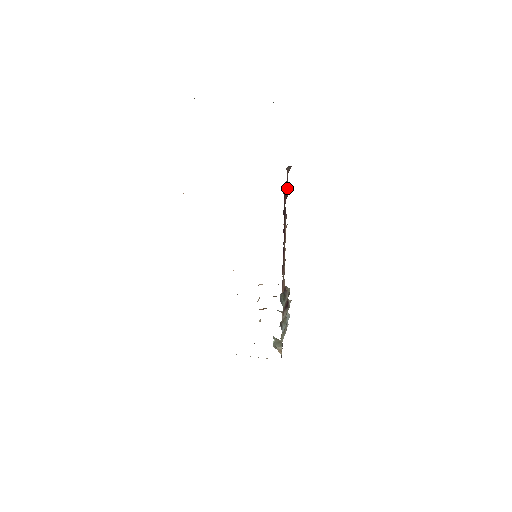
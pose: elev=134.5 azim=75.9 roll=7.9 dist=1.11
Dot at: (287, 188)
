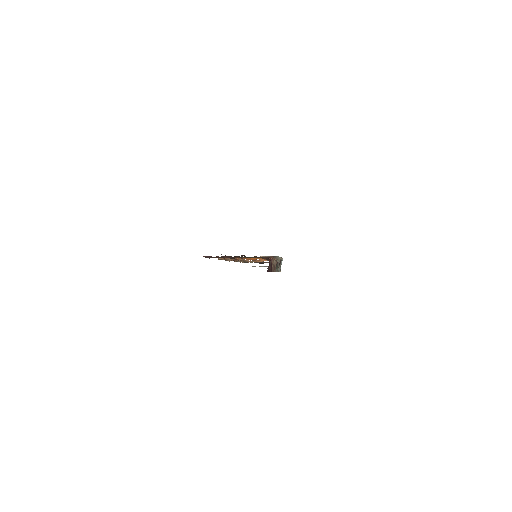
Dot at: occluded
